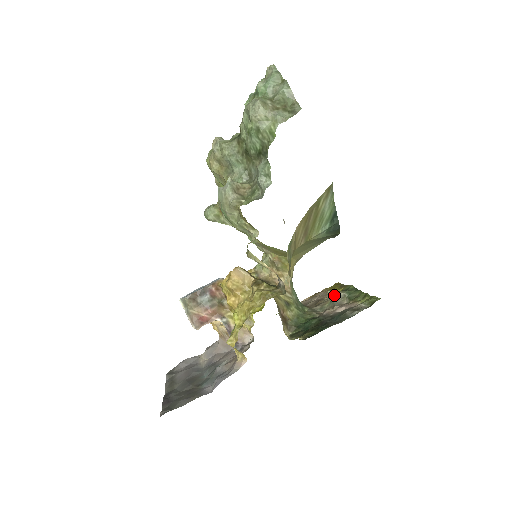
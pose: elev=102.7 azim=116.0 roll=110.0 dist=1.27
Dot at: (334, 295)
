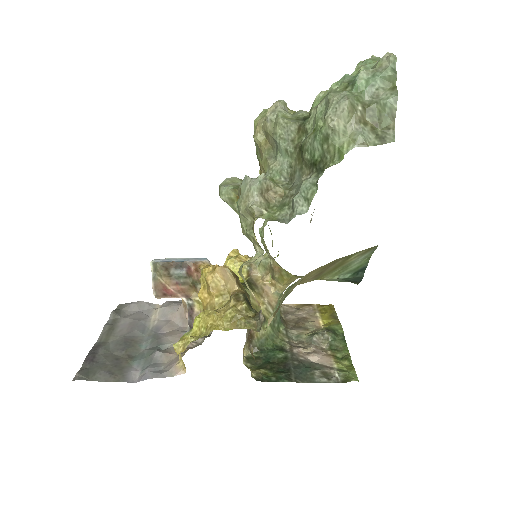
Dot at: (320, 324)
